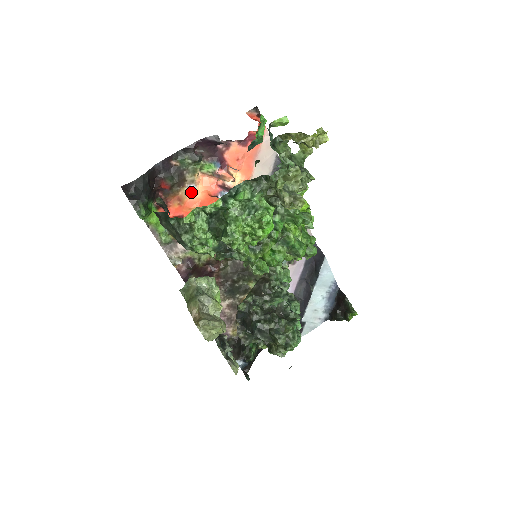
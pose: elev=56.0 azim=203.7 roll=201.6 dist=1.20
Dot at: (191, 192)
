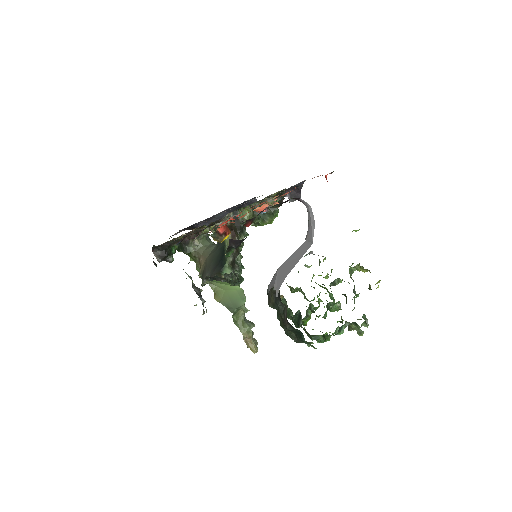
Dot at: occluded
